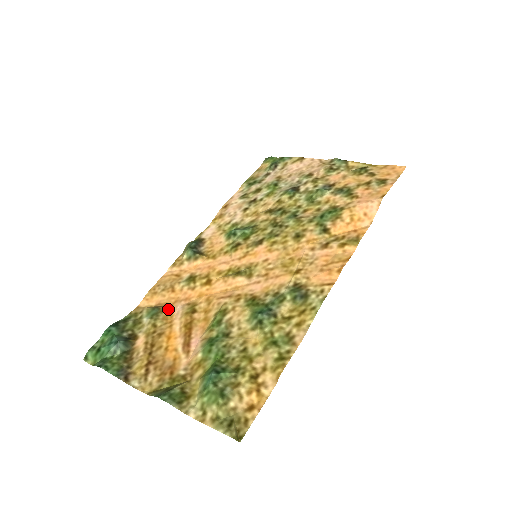
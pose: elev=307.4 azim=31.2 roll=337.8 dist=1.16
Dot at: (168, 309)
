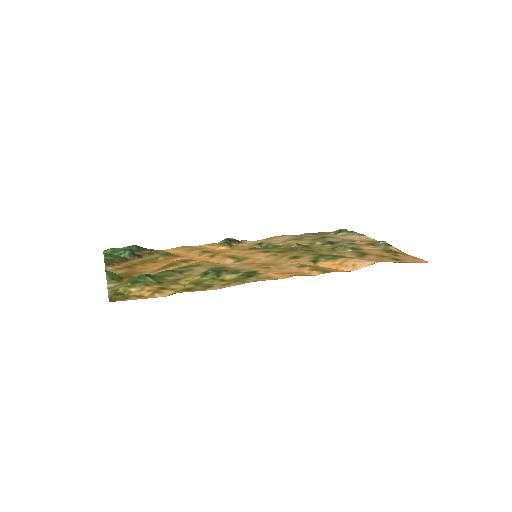
Dot at: (175, 256)
